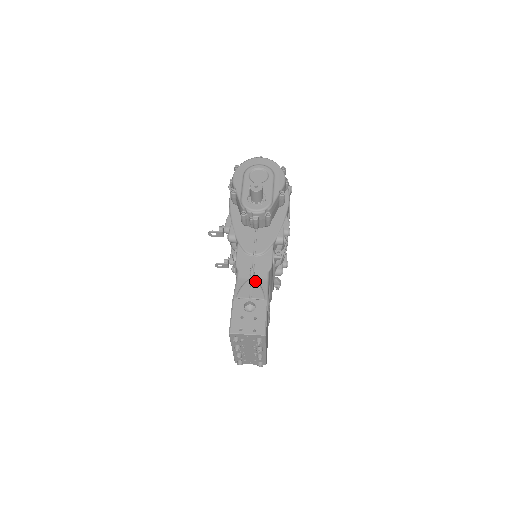
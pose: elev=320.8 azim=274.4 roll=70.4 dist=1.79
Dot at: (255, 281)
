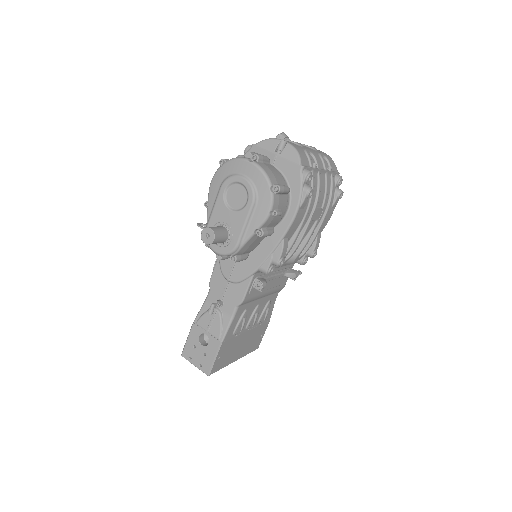
Dot at: (218, 314)
